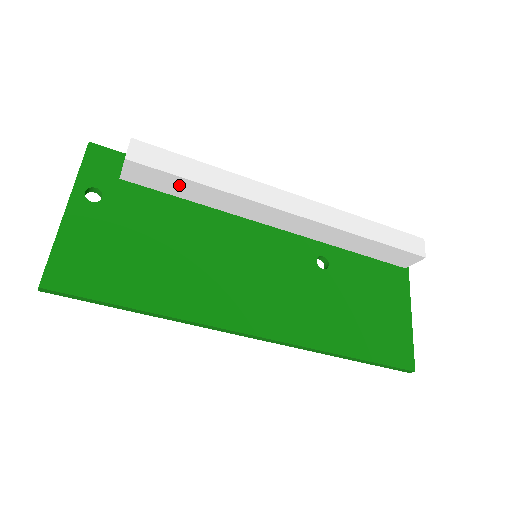
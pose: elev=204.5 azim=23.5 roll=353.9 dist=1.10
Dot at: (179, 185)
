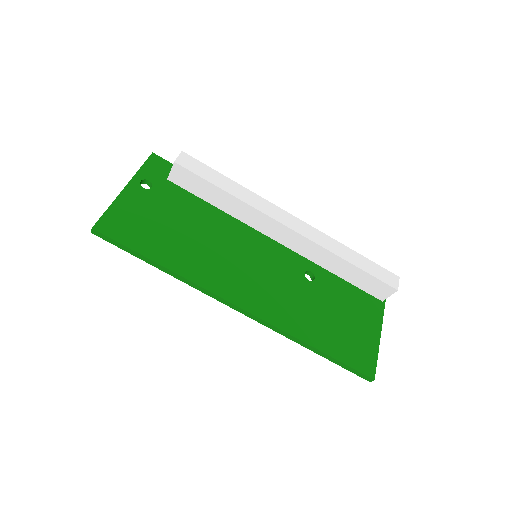
Dot at: (208, 190)
